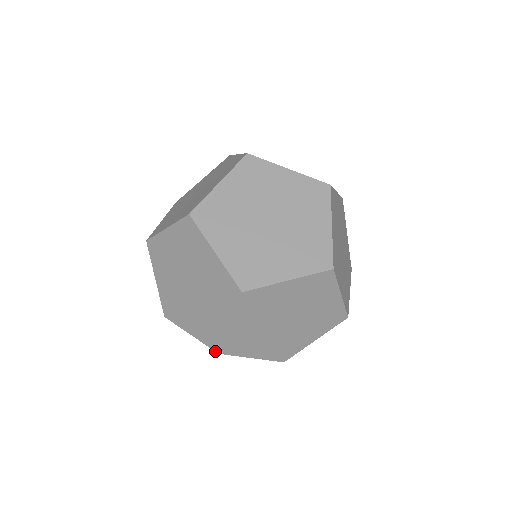
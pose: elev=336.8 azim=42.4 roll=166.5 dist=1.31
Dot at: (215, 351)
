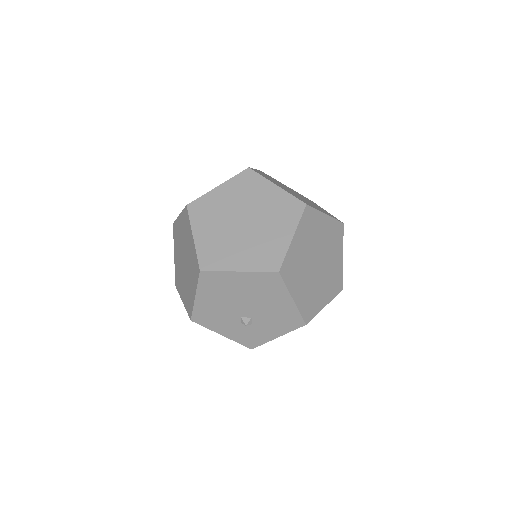
Dot at: (274, 272)
